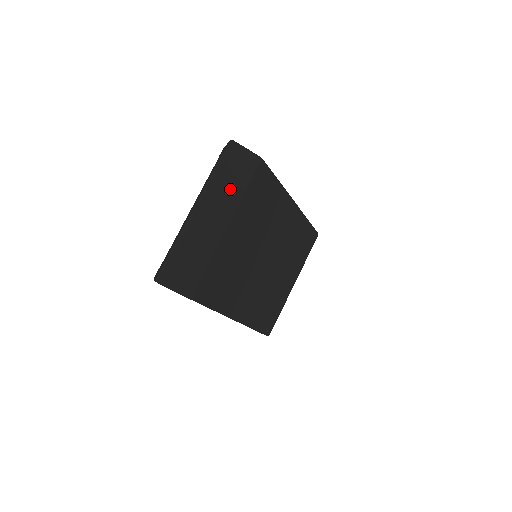
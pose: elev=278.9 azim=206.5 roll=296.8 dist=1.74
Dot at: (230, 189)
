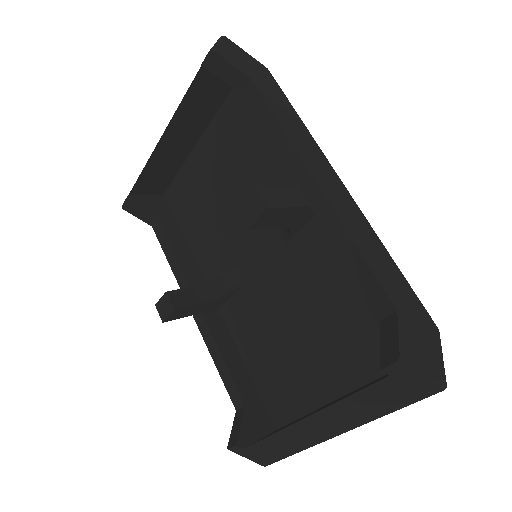
Dot at: occluded
